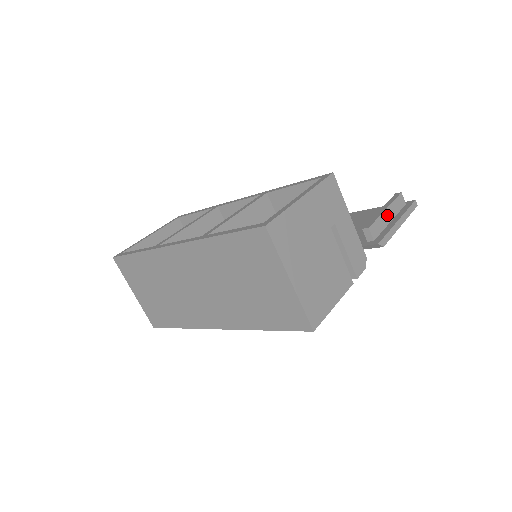
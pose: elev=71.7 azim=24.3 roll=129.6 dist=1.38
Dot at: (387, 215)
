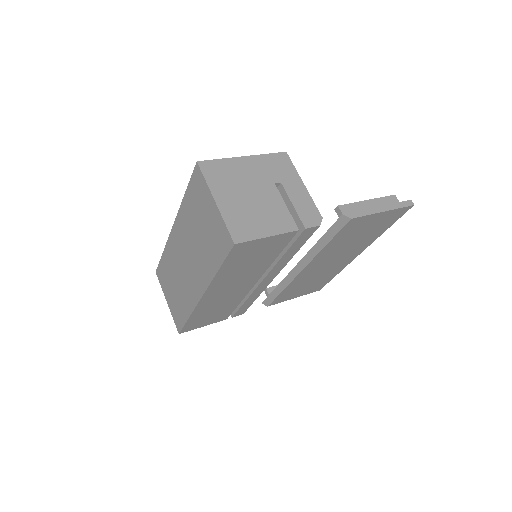
Dot at: (369, 205)
